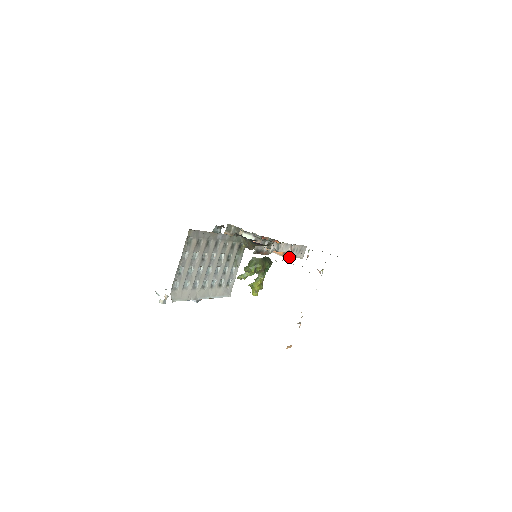
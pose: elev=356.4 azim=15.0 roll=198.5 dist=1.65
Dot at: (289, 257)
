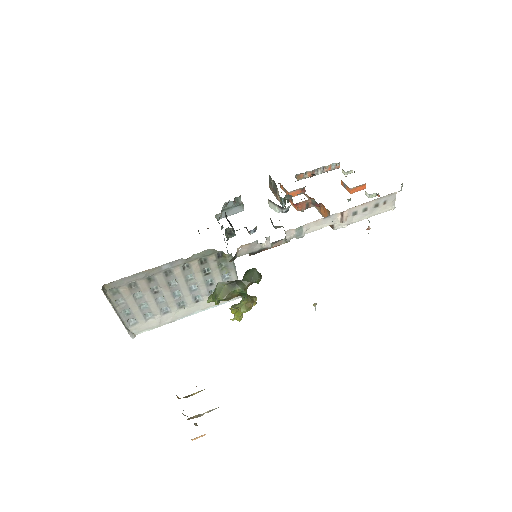
Dot at: occluded
